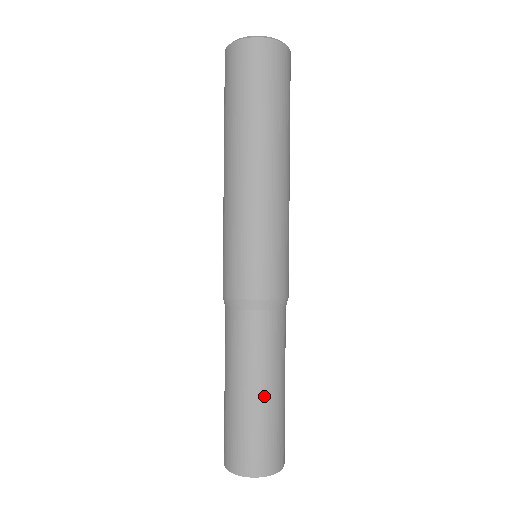
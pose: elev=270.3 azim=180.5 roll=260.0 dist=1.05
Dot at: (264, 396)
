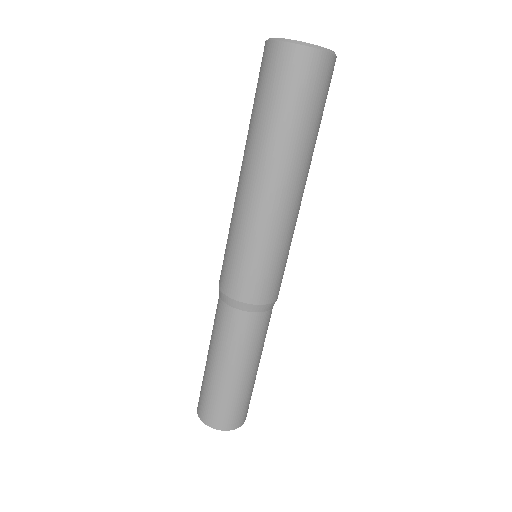
Dot at: (254, 372)
